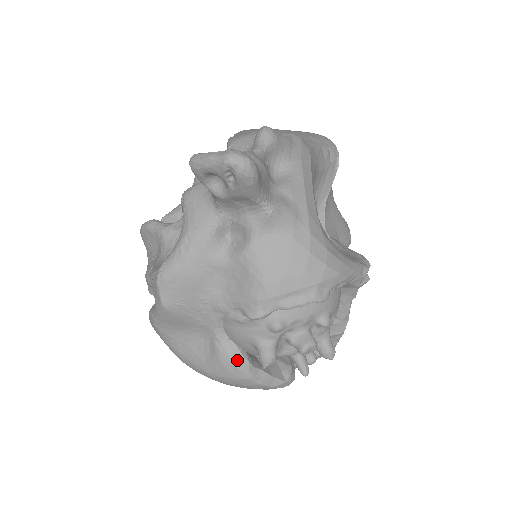
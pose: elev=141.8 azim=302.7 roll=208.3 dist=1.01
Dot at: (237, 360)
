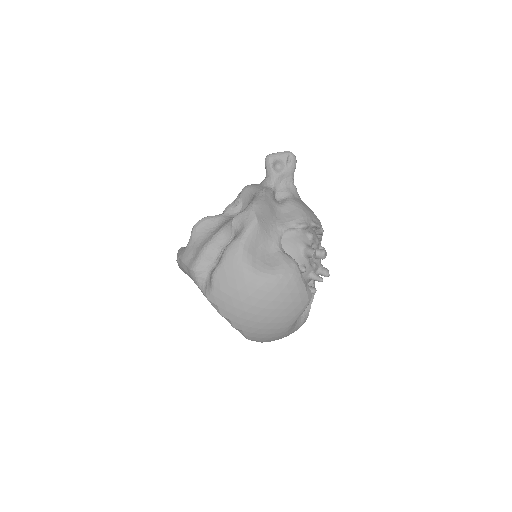
Dot at: (293, 260)
